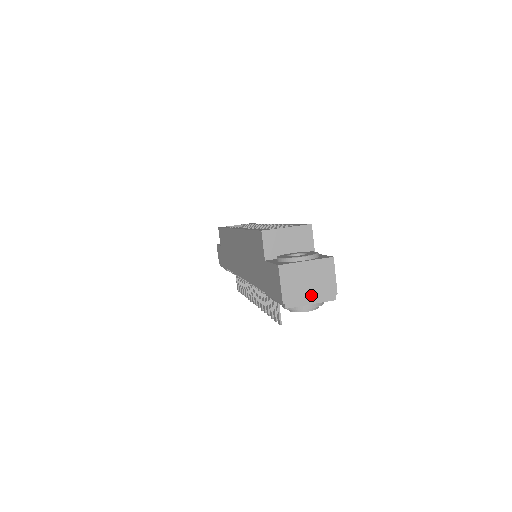
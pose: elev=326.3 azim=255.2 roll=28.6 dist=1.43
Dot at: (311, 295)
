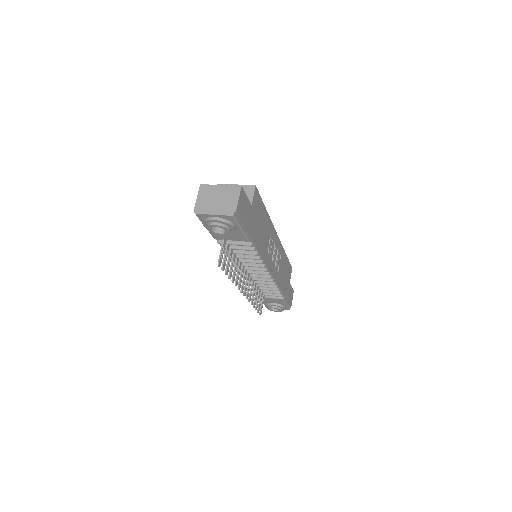
Dot at: (216, 208)
